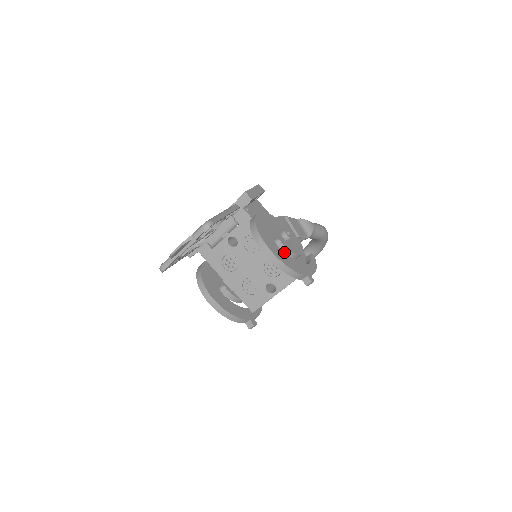
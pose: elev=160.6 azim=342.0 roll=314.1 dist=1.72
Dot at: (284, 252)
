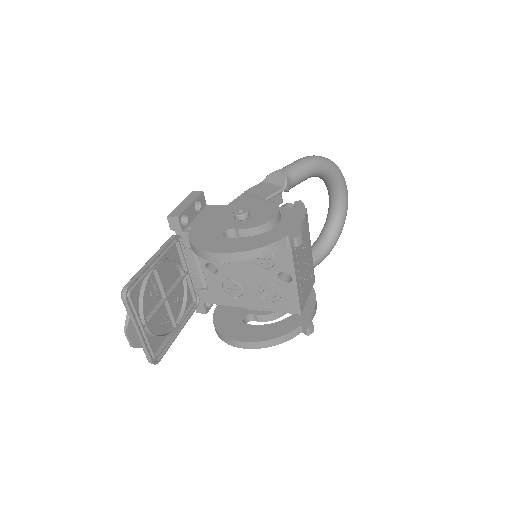
Dot at: (249, 234)
